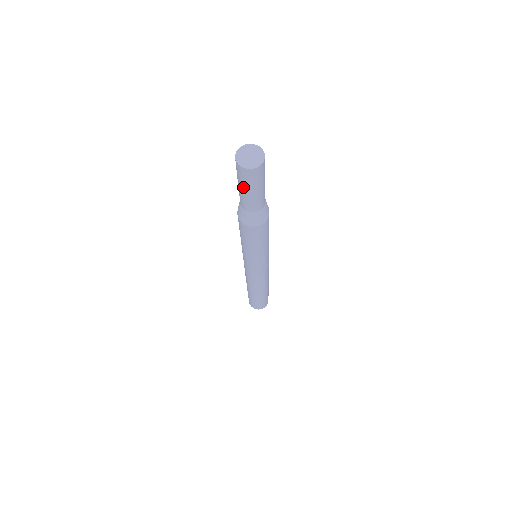
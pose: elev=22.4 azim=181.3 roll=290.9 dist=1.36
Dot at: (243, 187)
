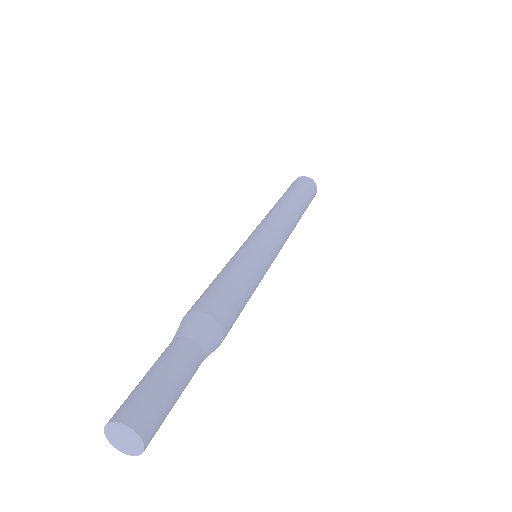
Dot at: occluded
